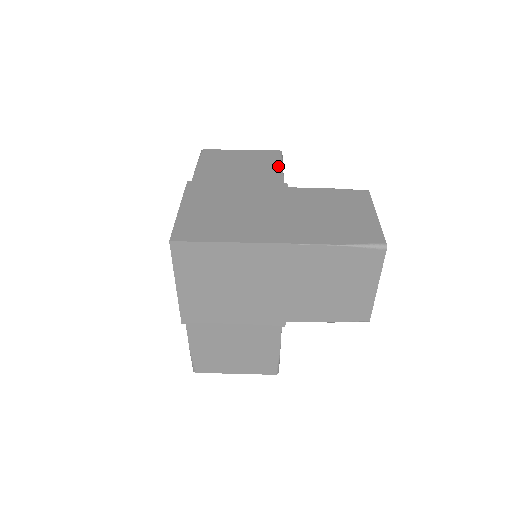
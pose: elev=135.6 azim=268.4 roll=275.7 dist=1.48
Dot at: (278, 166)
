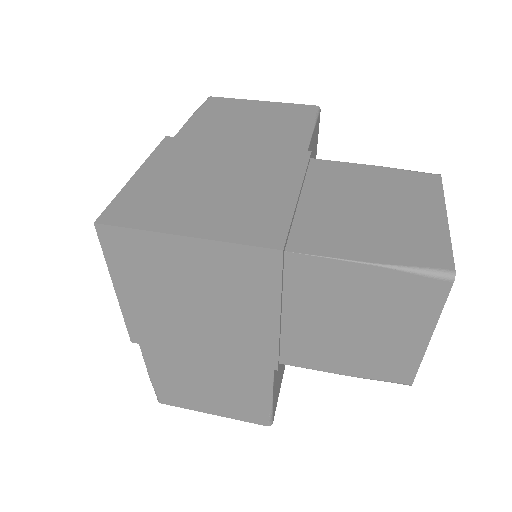
Dot at: (307, 126)
